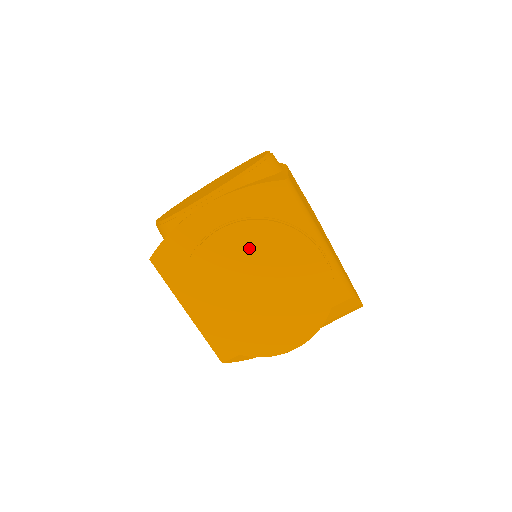
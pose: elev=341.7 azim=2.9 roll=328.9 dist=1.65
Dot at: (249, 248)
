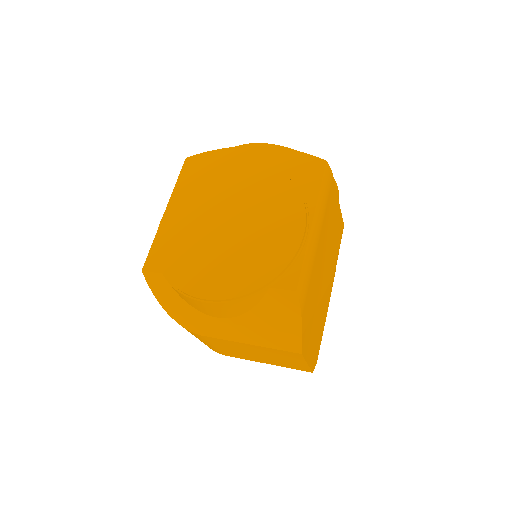
Dot at: (256, 189)
